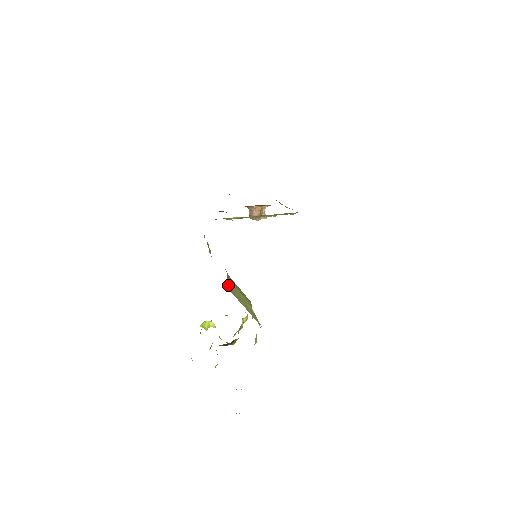
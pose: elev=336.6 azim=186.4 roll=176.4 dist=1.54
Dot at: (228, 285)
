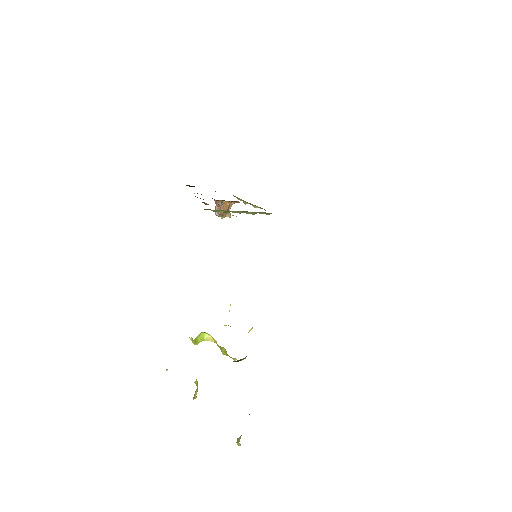
Dot at: occluded
